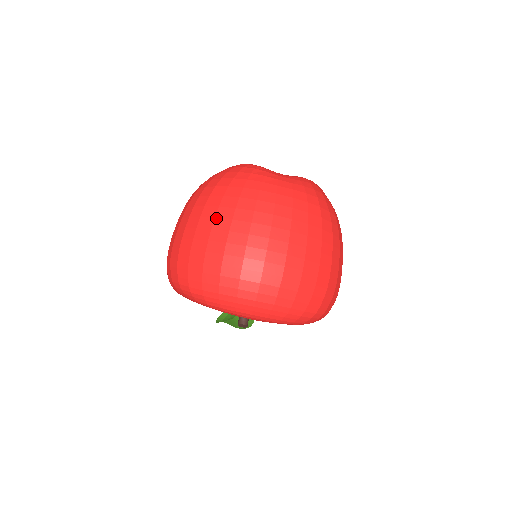
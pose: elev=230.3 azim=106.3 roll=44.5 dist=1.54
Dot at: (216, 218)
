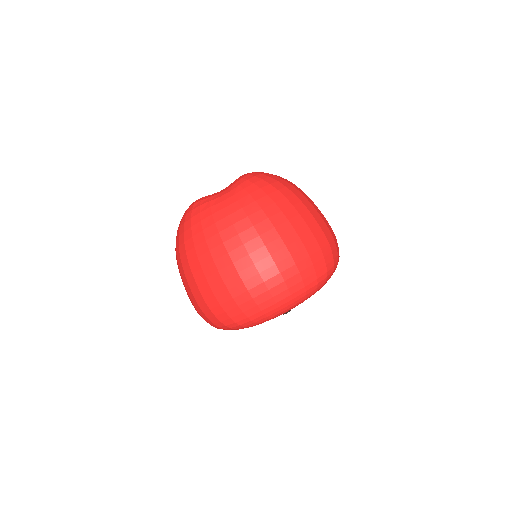
Dot at: (202, 268)
